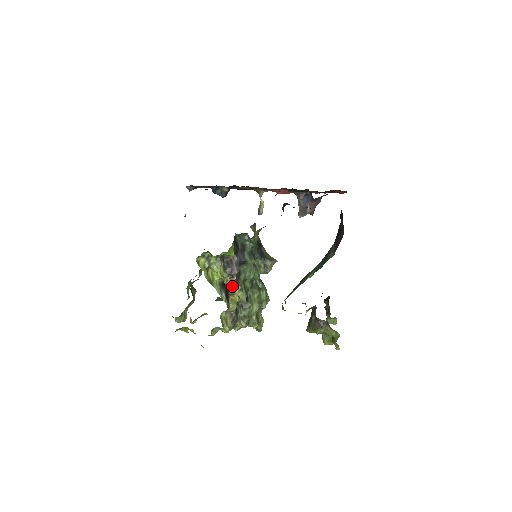
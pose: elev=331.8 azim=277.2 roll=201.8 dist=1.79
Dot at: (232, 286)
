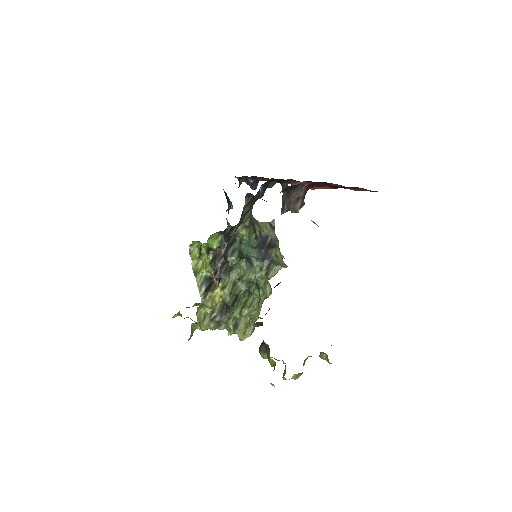
Dot at: (216, 282)
